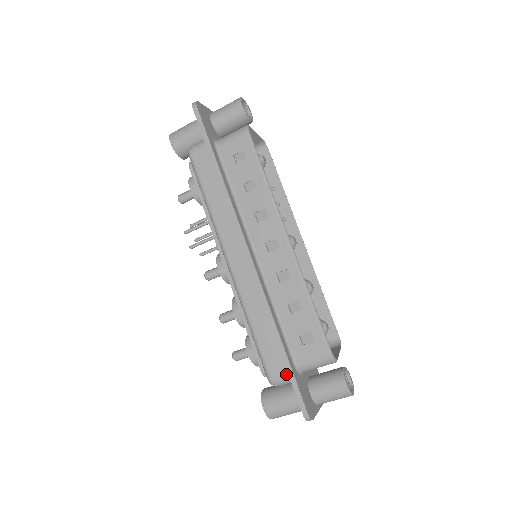
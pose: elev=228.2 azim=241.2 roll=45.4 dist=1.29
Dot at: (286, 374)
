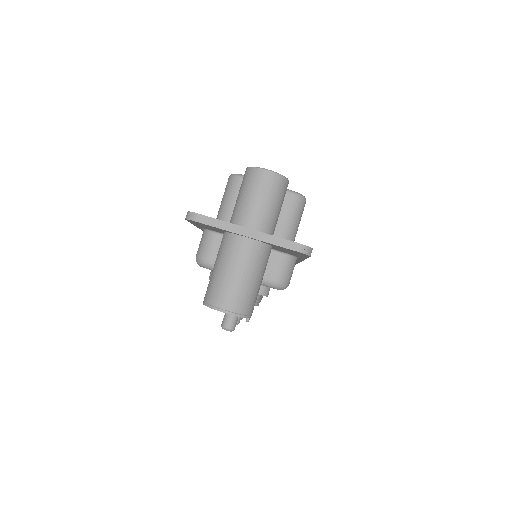
Dot at: (202, 235)
